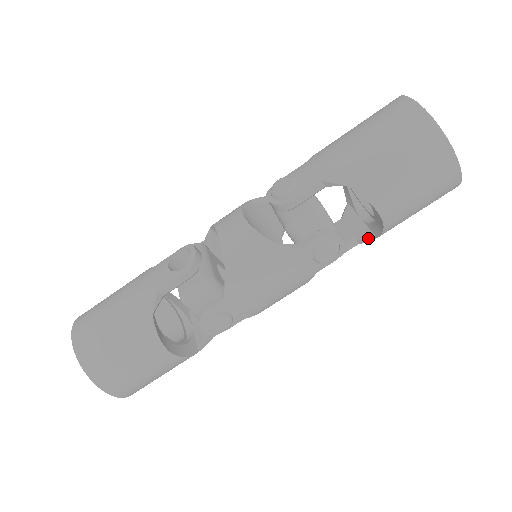
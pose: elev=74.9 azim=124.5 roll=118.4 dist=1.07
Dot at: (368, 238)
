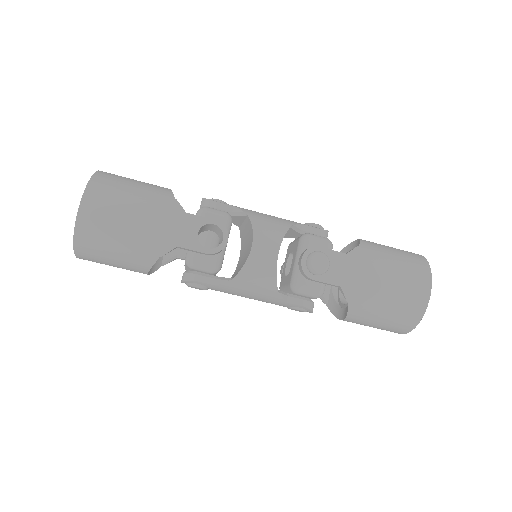
Dot at: (323, 300)
